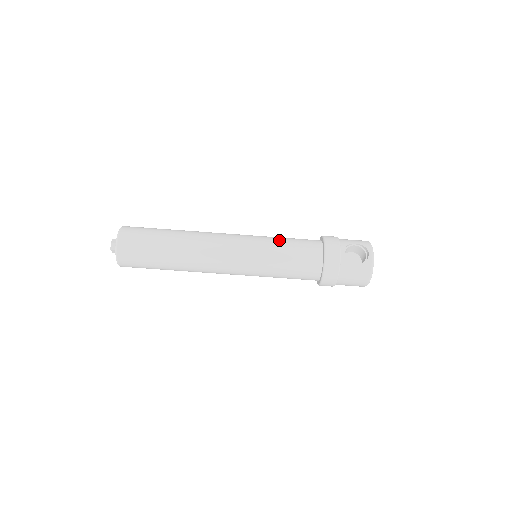
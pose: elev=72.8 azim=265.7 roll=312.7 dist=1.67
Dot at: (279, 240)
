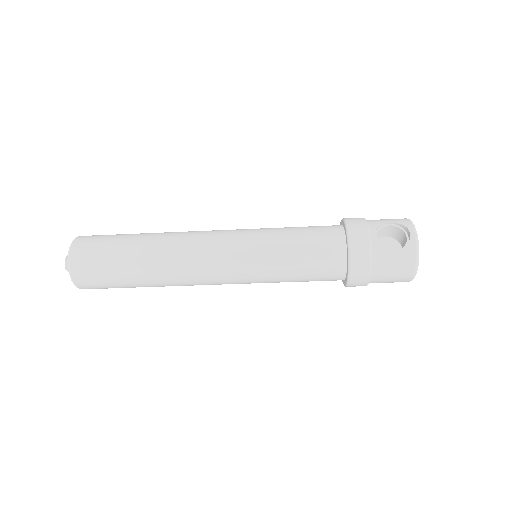
Dot at: (283, 230)
